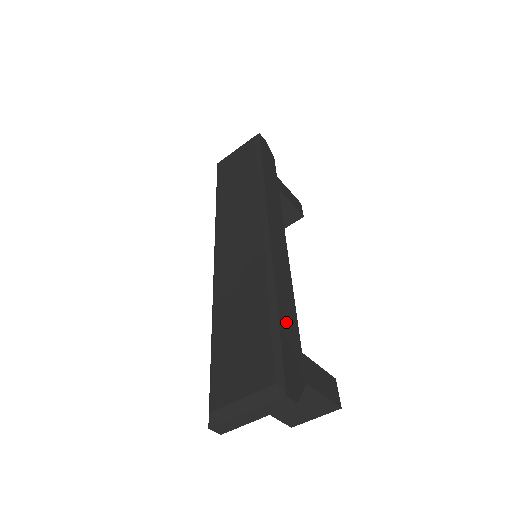
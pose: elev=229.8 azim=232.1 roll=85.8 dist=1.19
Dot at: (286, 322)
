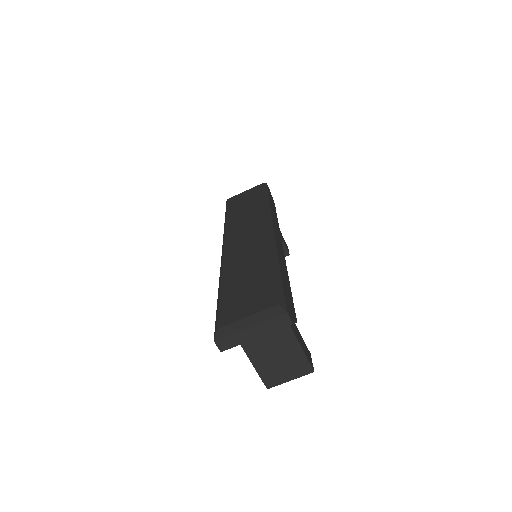
Dot at: (285, 281)
